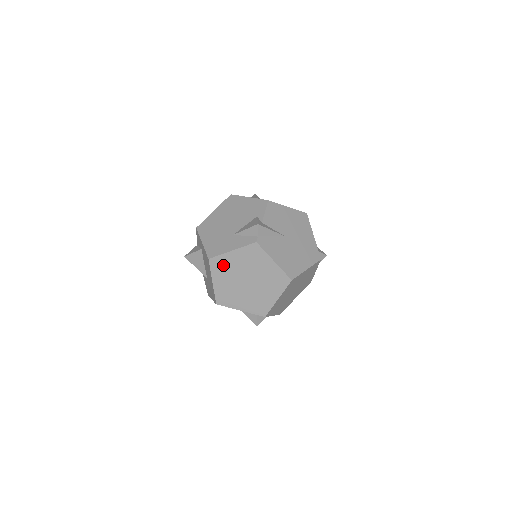
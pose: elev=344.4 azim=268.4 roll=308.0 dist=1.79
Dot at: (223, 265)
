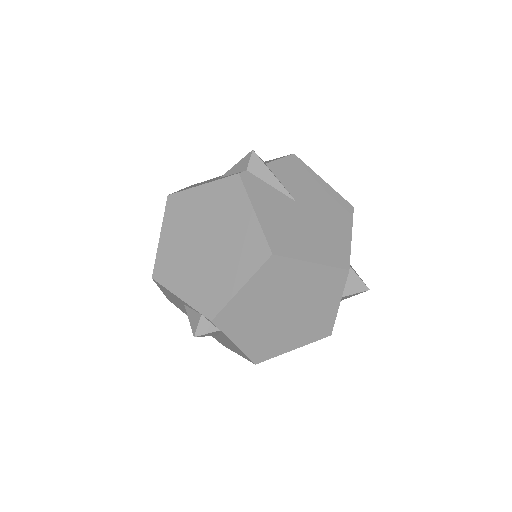
Dot at: (182, 208)
